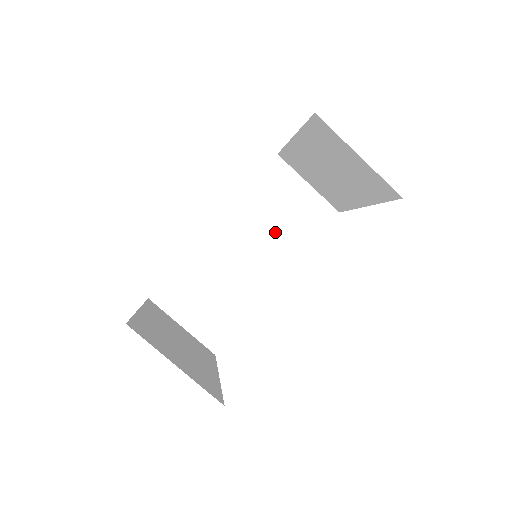
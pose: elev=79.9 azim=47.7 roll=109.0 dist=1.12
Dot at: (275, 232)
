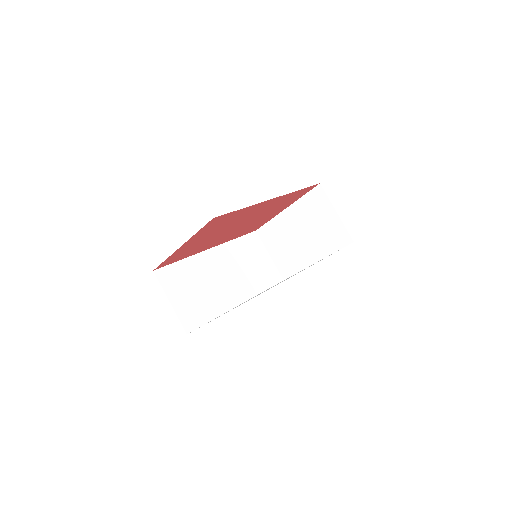
Dot at: (246, 272)
